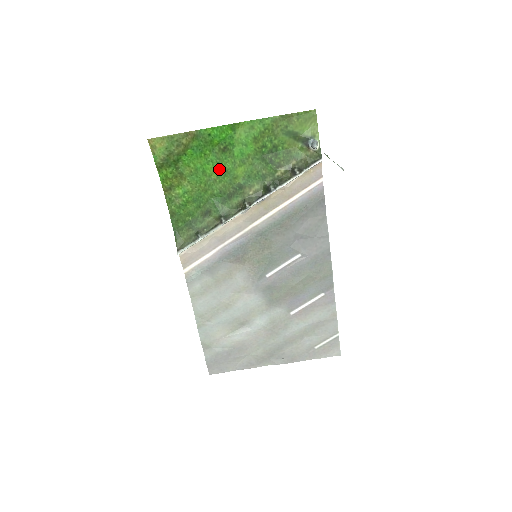
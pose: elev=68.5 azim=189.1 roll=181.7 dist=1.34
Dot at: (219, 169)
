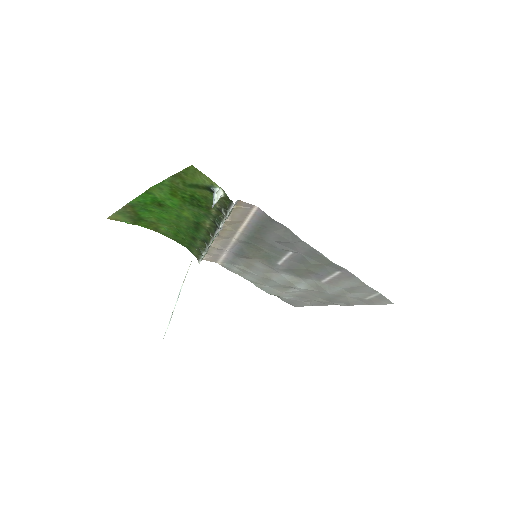
Dot at: (171, 215)
